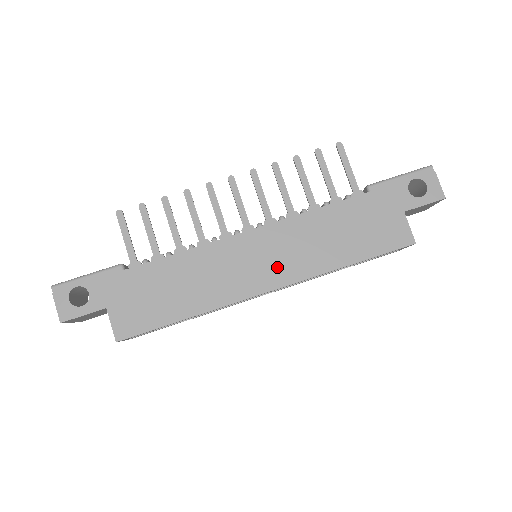
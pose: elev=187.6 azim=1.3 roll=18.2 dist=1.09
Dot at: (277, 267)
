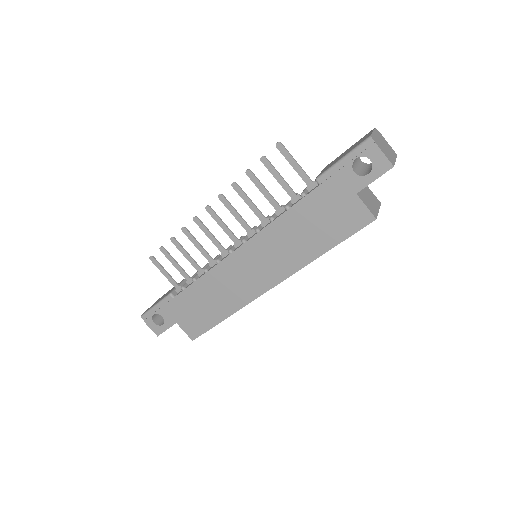
Dot at: (269, 270)
